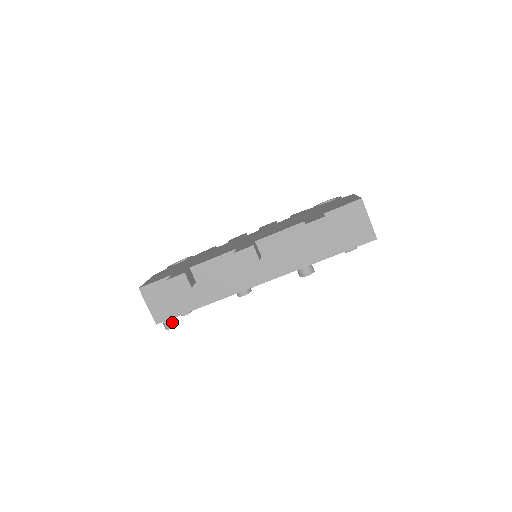
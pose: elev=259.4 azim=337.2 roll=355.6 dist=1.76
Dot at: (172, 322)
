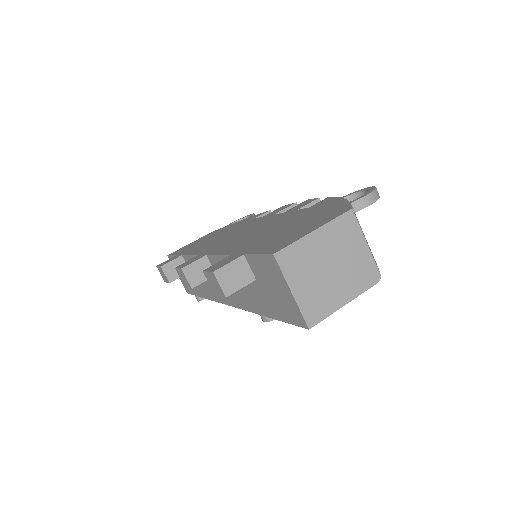
Dot at: occluded
